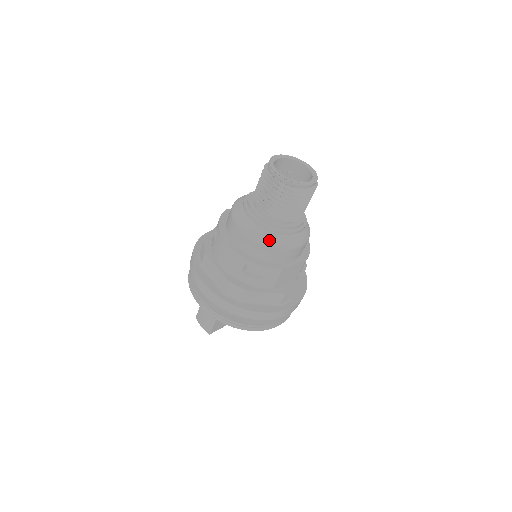
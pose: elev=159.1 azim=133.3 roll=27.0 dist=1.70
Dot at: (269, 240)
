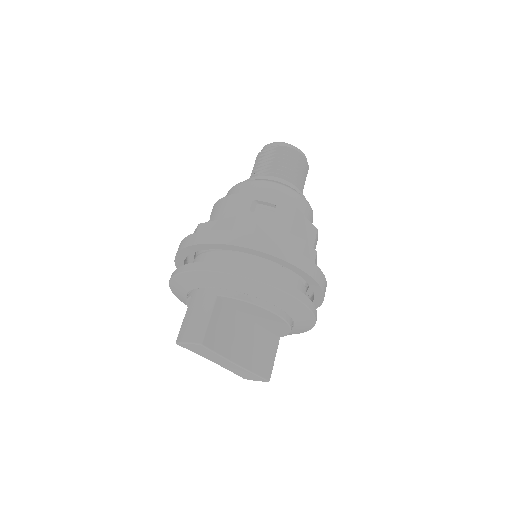
Dot at: (275, 182)
